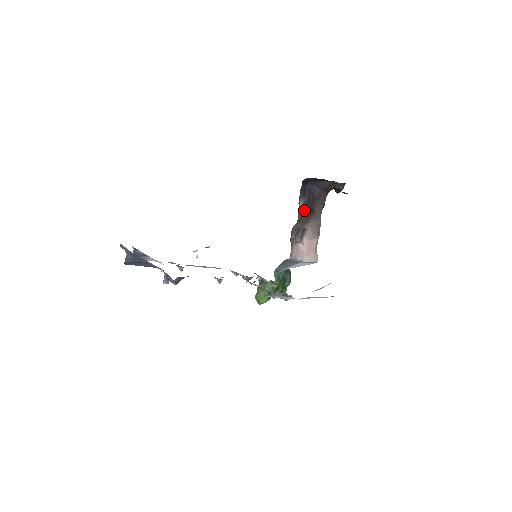
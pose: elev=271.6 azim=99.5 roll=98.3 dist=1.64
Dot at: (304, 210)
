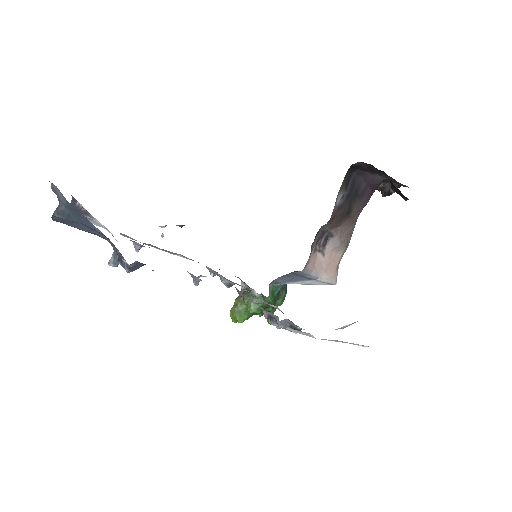
Dot at: (340, 207)
